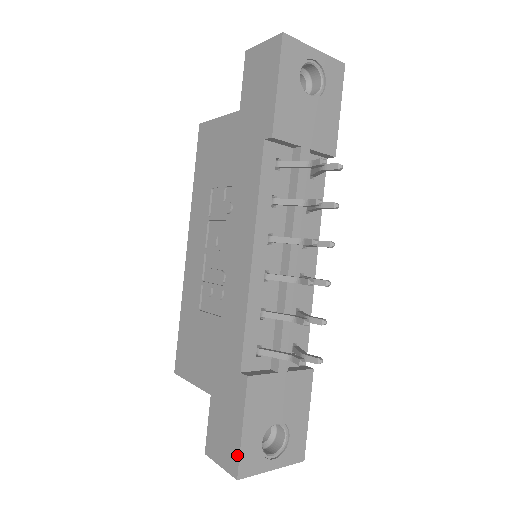
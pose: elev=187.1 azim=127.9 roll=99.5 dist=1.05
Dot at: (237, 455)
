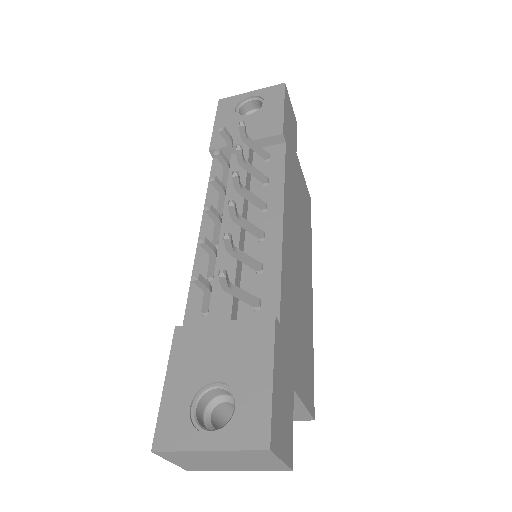
Dot at: (159, 421)
